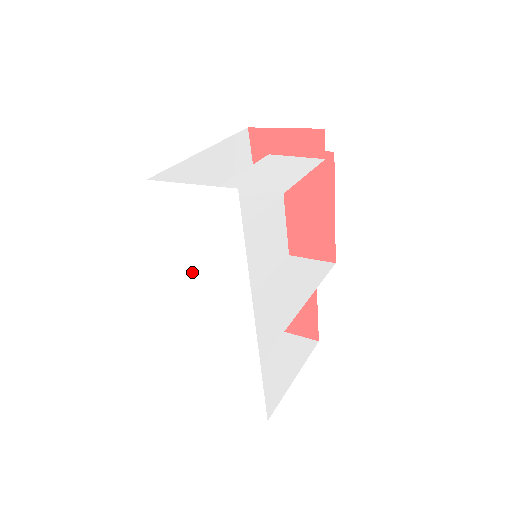
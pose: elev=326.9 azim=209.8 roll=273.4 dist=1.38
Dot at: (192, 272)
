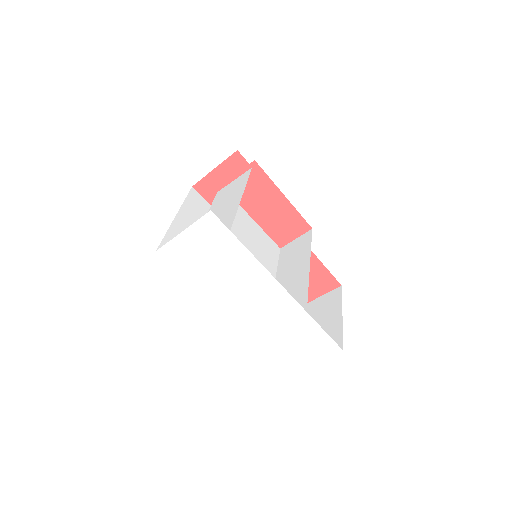
Dot at: (223, 287)
